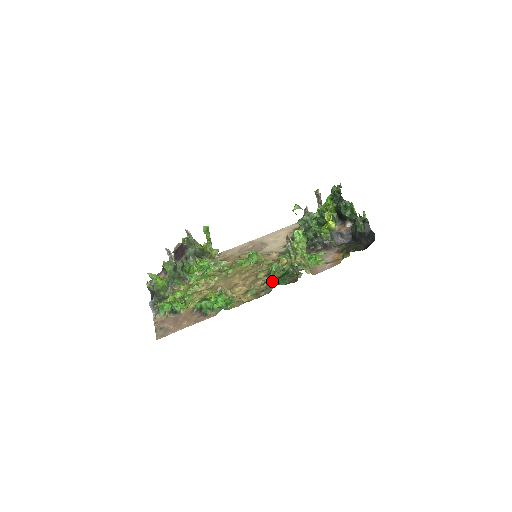
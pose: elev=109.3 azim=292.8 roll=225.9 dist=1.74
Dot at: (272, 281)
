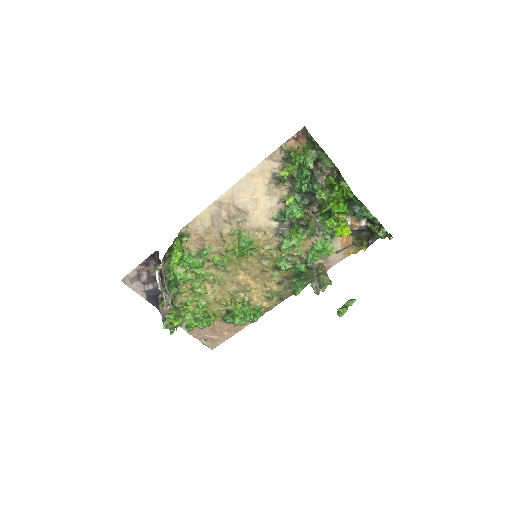
Dot at: (288, 282)
